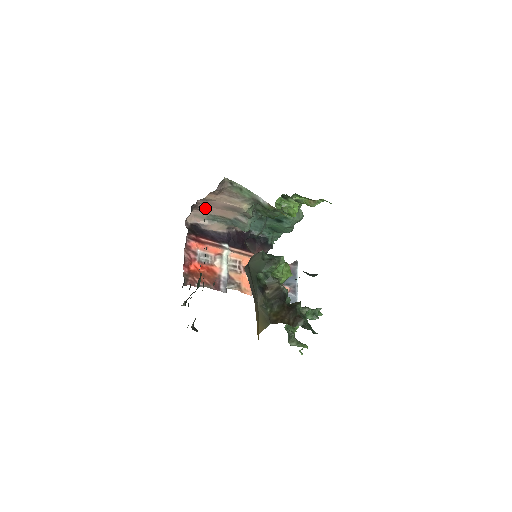
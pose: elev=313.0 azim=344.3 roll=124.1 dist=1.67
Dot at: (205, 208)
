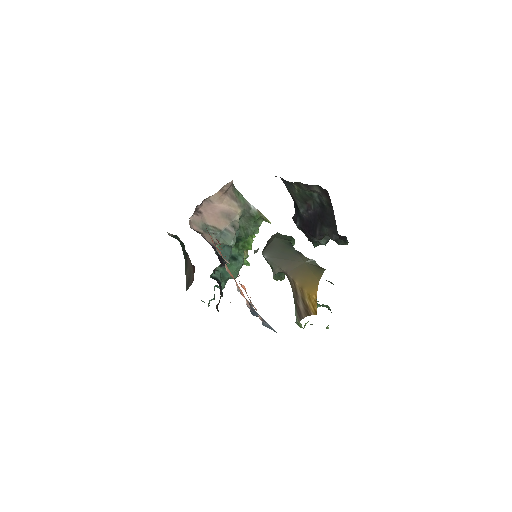
Dot at: (202, 215)
